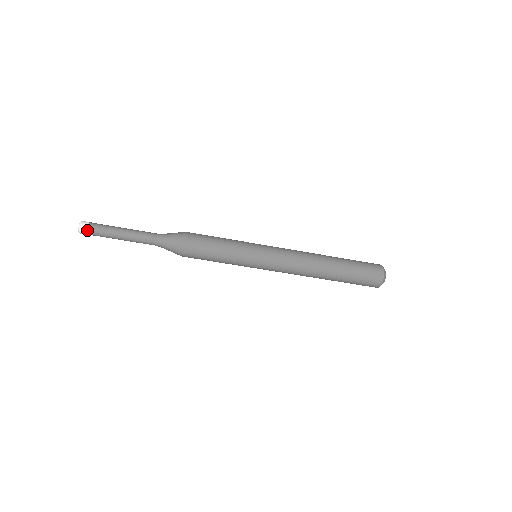
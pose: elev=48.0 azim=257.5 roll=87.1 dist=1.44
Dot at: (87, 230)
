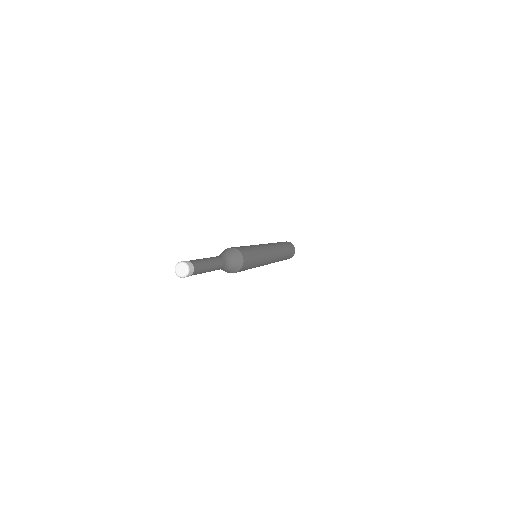
Dot at: (193, 272)
